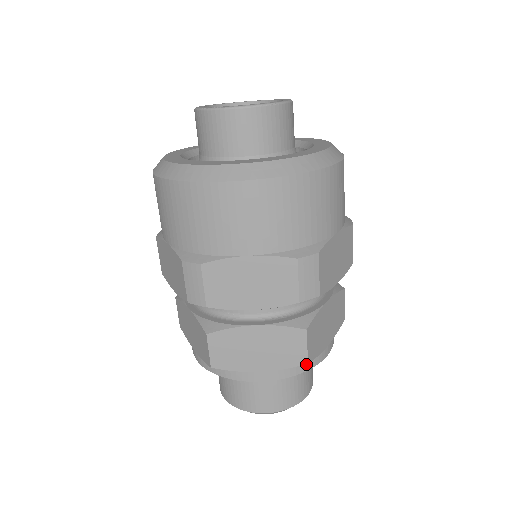
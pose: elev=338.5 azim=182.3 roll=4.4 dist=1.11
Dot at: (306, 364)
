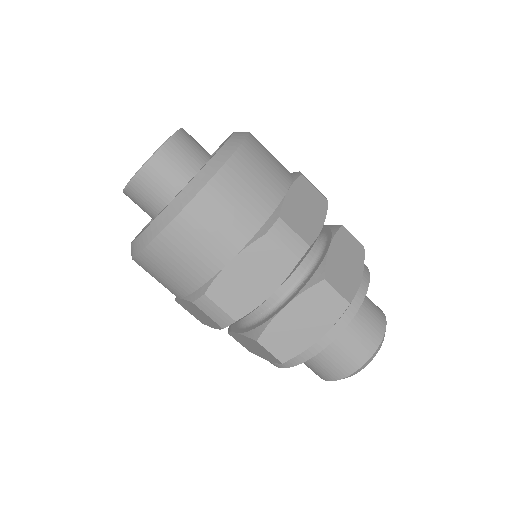
Dot at: (353, 305)
